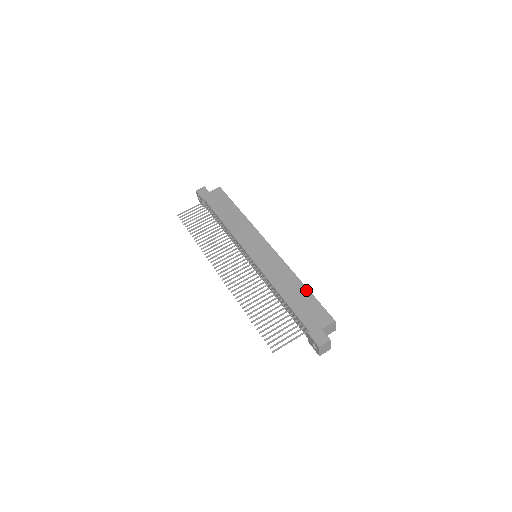
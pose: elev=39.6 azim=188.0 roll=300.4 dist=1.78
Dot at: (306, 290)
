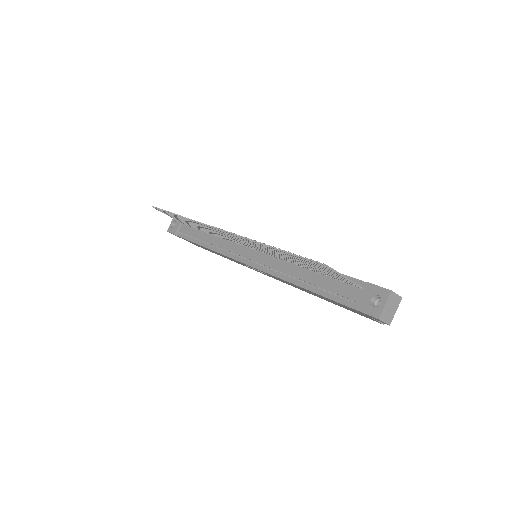
Dot at: occluded
